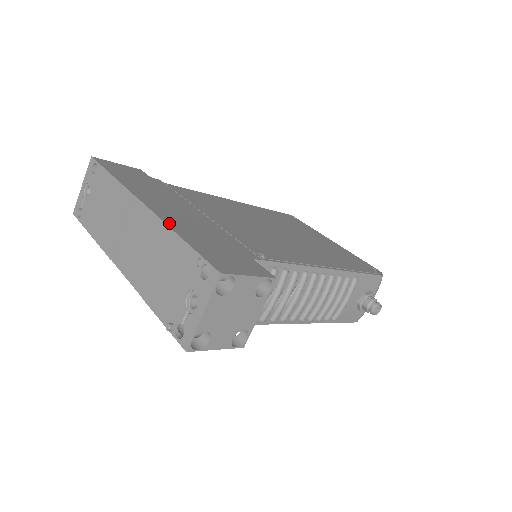
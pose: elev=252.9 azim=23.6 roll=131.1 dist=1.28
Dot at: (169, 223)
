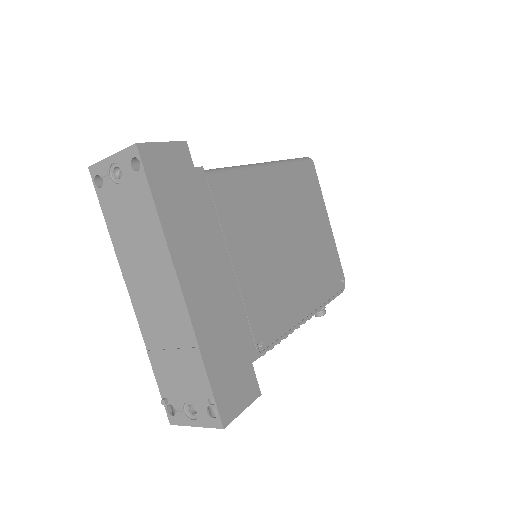
Dot at: (199, 335)
